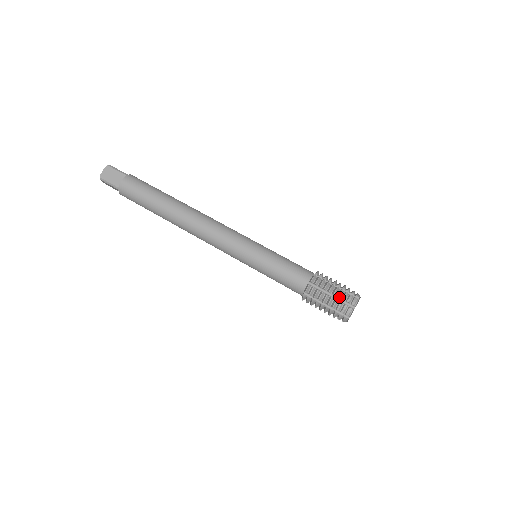
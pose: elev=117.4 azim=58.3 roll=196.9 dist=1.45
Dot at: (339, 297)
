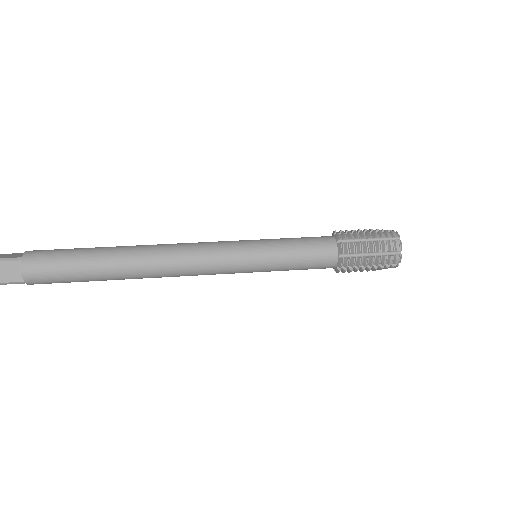
Dot at: (380, 252)
